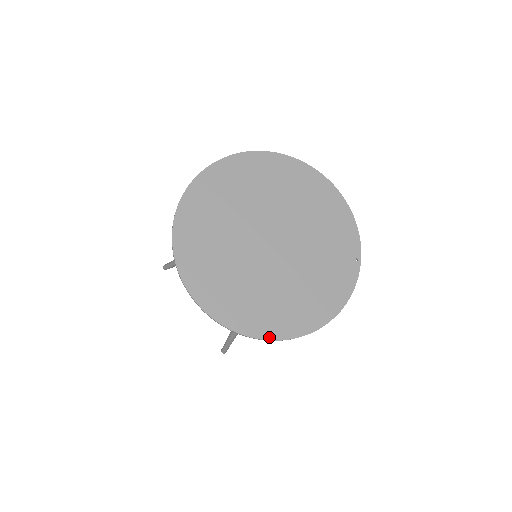
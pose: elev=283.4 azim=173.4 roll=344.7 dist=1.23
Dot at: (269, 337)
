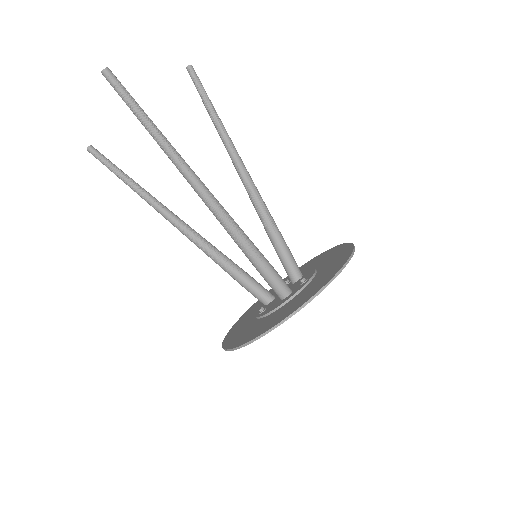
Dot at: occluded
